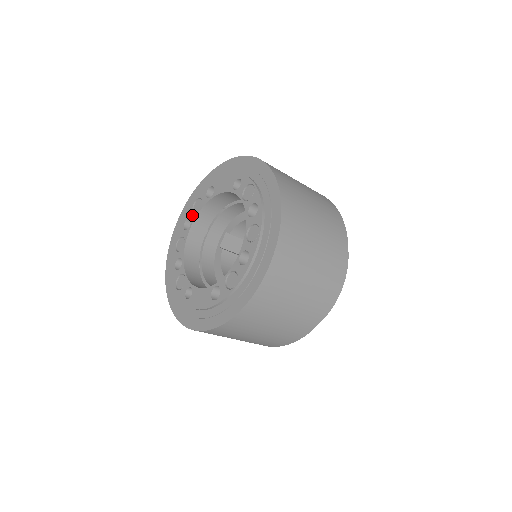
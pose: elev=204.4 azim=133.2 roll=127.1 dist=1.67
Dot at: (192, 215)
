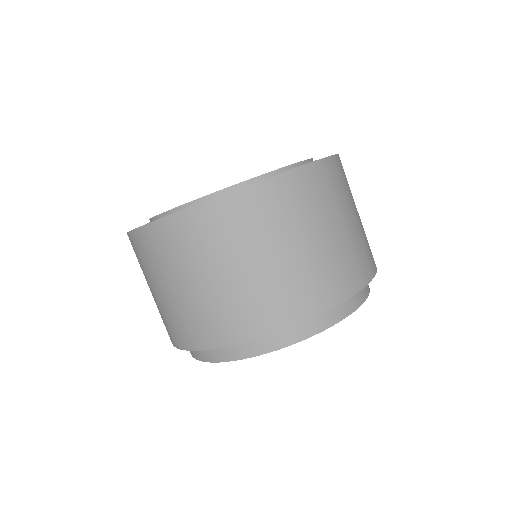
Dot at: occluded
